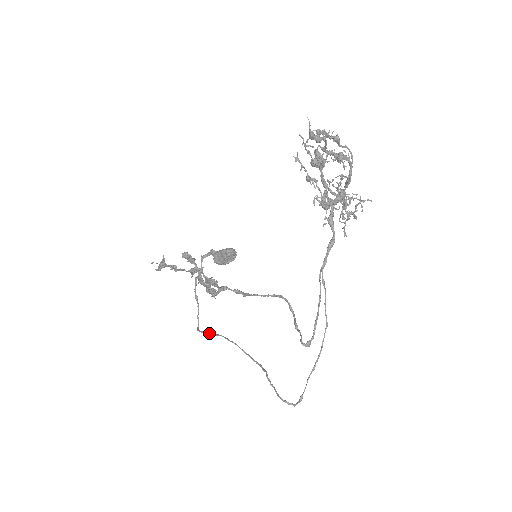
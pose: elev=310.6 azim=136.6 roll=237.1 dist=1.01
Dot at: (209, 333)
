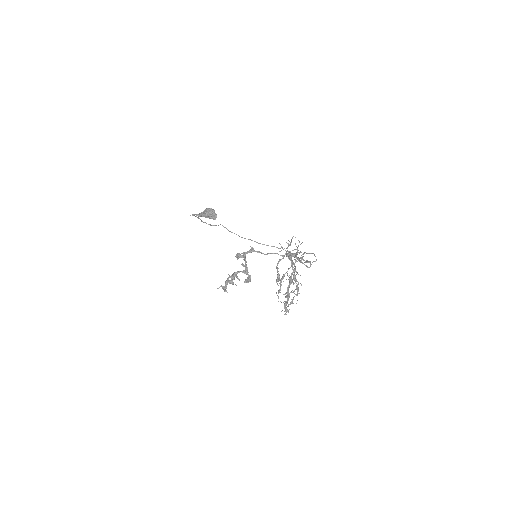
Dot at: occluded
